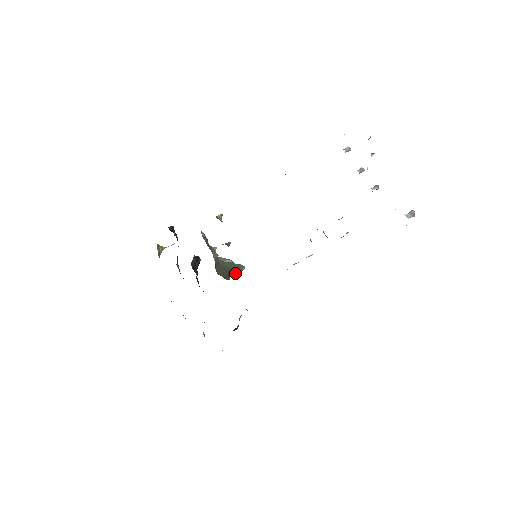
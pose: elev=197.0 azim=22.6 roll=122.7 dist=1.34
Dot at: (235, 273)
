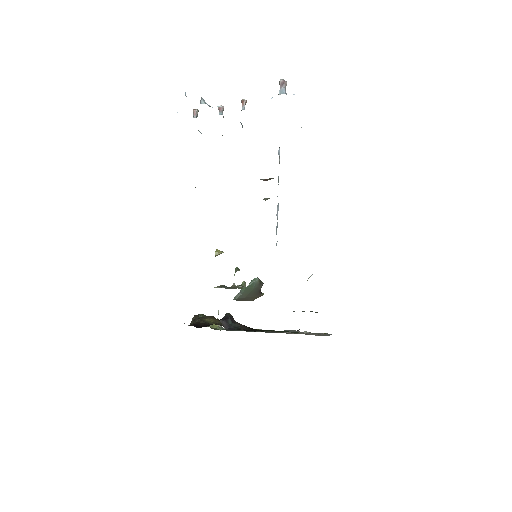
Dot at: (258, 288)
